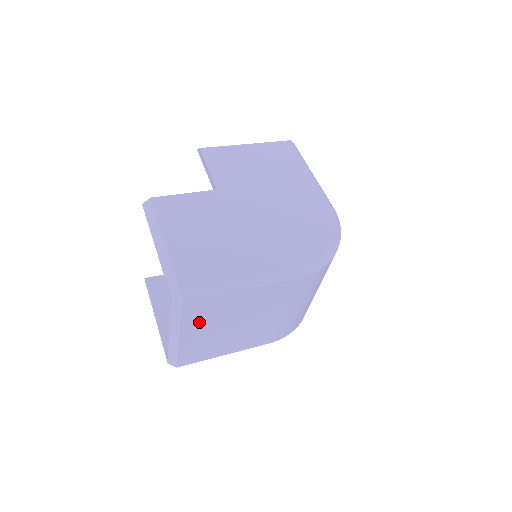
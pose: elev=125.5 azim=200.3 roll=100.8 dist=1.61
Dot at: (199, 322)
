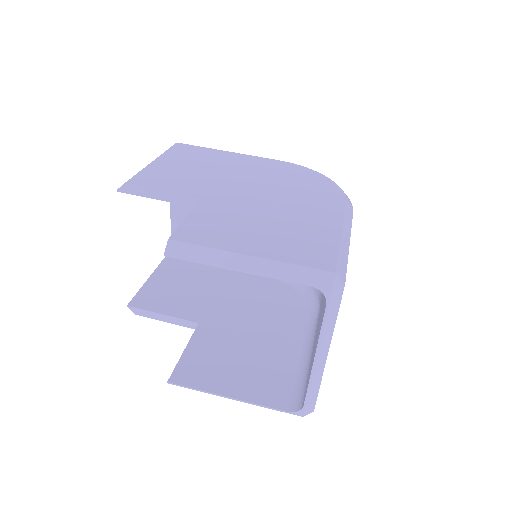
Dot at: occluded
